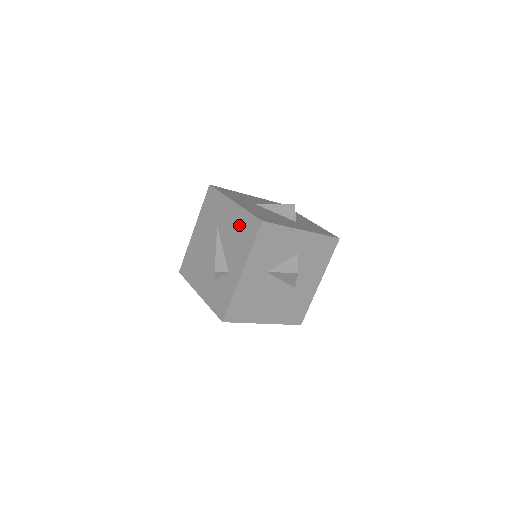
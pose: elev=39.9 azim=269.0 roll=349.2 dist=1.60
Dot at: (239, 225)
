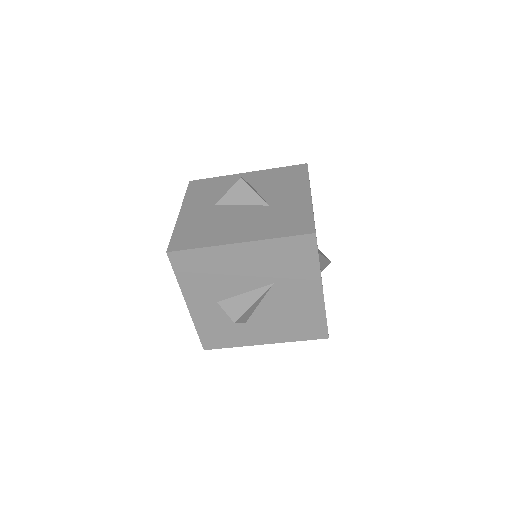
Dot at: occluded
